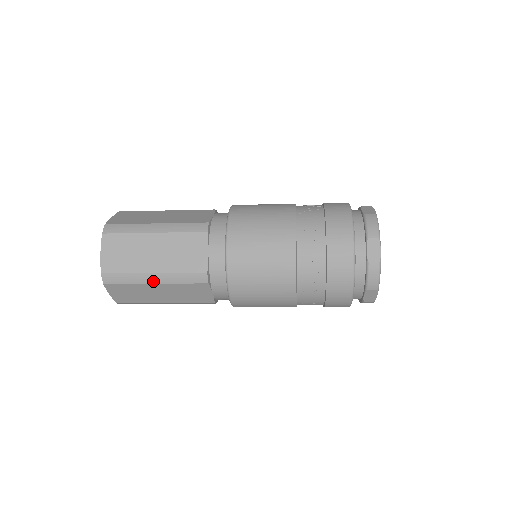
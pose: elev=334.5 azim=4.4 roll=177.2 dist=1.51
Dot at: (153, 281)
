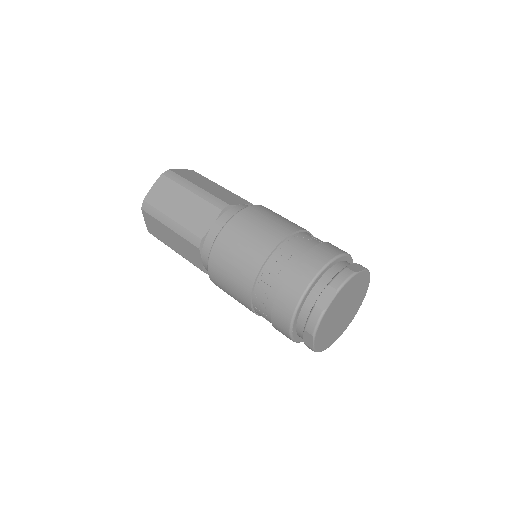
Dot at: (168, 225)
